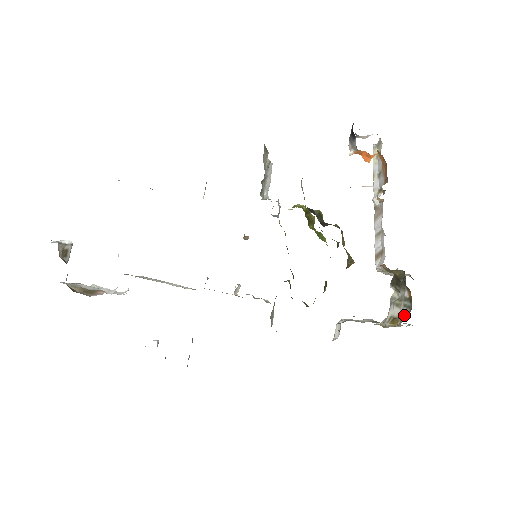
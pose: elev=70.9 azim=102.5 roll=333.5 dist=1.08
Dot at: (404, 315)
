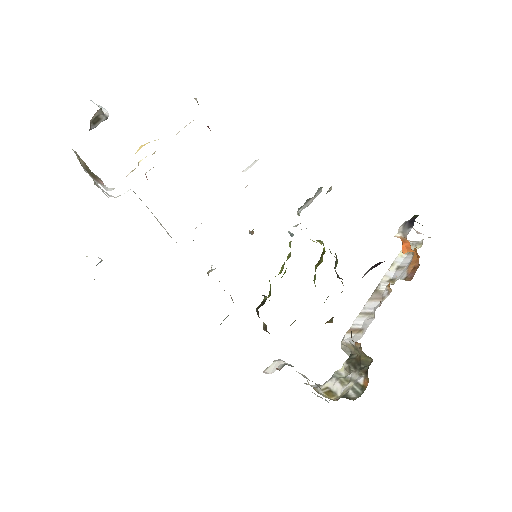
Dot at: (348, 396)
